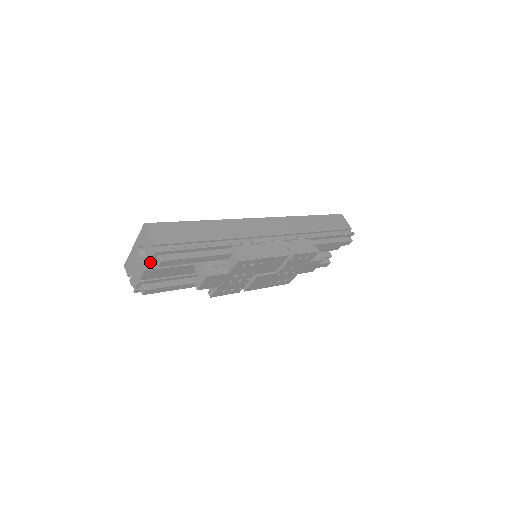
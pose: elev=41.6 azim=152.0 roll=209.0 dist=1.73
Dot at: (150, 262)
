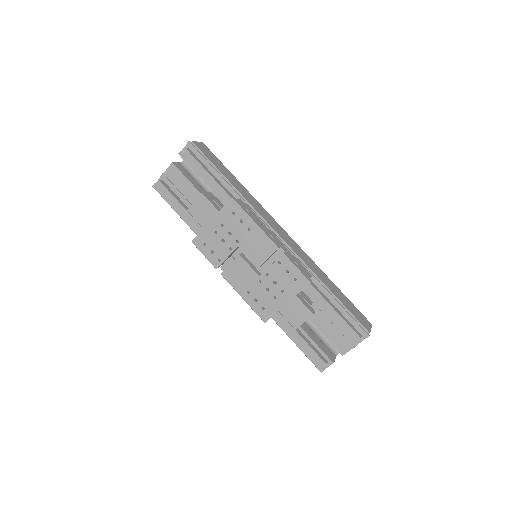
Dot at: (180, 152)
